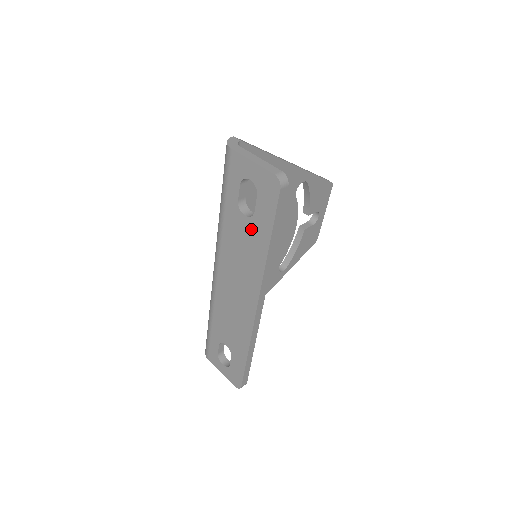
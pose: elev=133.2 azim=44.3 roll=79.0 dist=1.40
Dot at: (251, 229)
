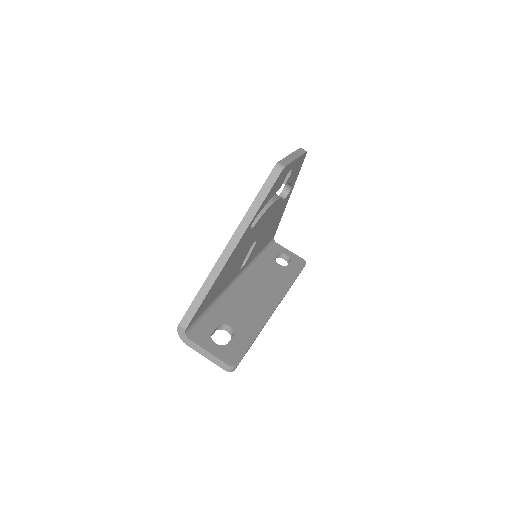
Dot at: occluded
